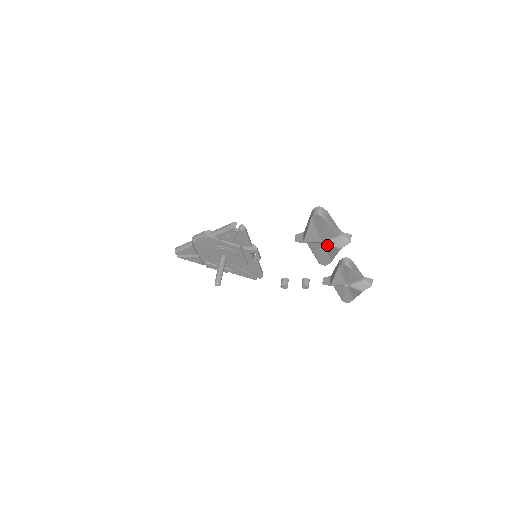
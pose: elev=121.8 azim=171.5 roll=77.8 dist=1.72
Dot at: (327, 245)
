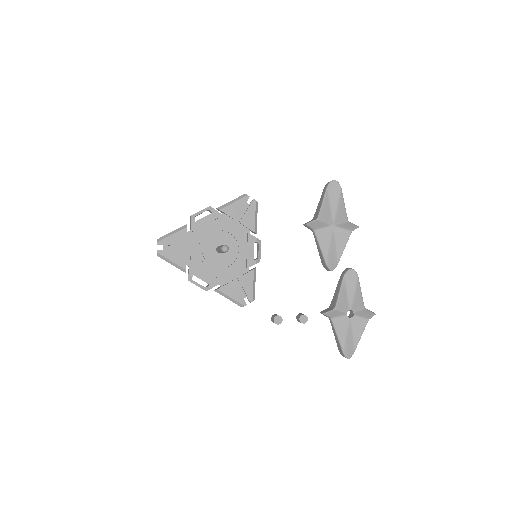
Dot at: (338, 229)
